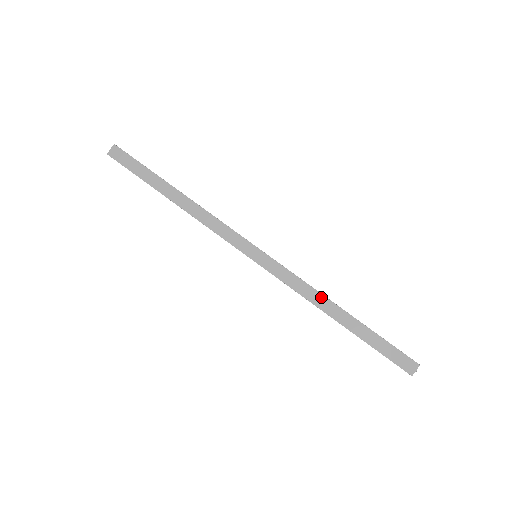
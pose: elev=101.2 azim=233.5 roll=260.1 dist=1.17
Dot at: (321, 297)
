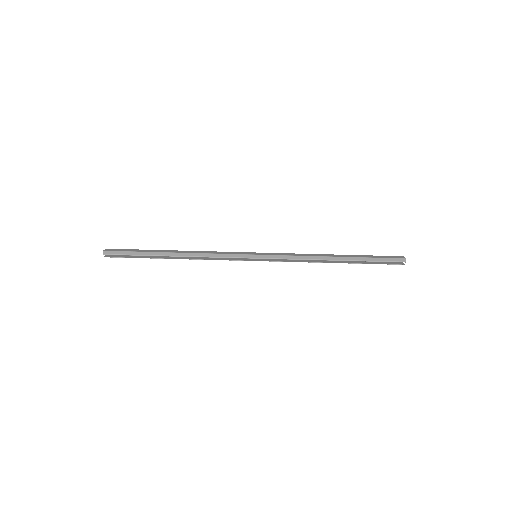
Dot at: (316, 262)
